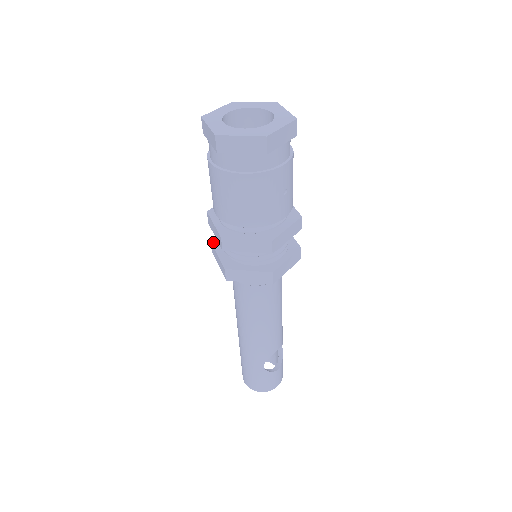
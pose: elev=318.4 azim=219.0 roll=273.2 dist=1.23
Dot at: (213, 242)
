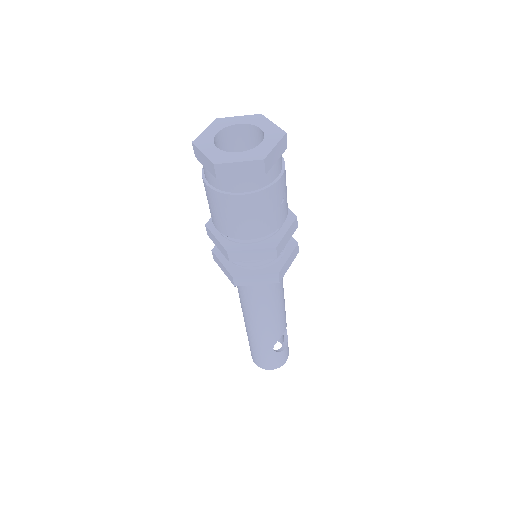
Dot at: (214, 250)
